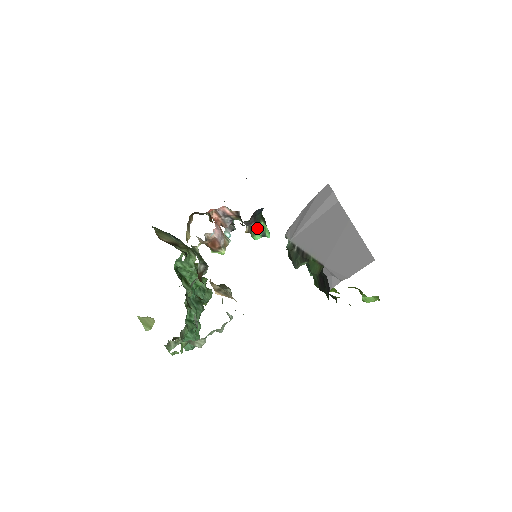
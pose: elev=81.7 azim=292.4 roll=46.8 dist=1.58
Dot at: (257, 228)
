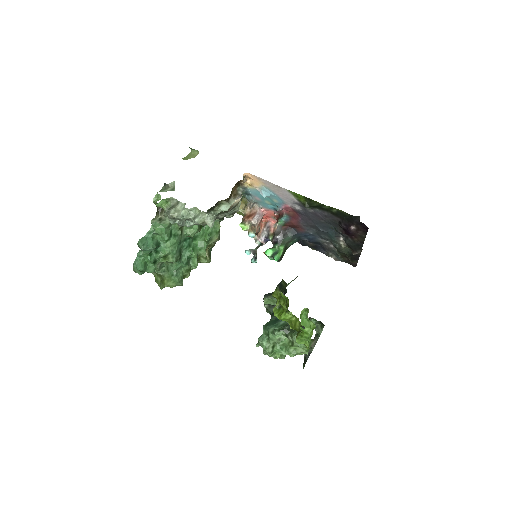
Dot at: (277, 246)
